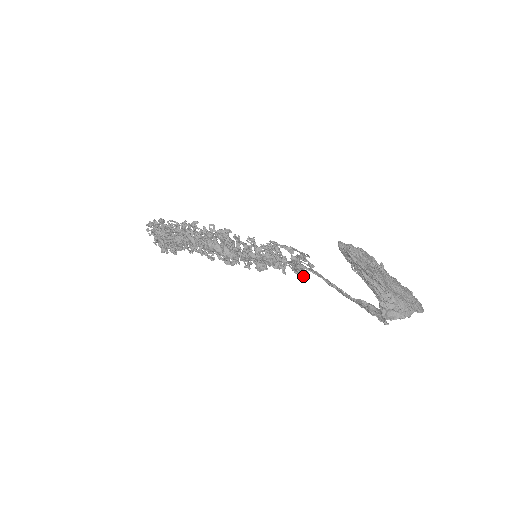
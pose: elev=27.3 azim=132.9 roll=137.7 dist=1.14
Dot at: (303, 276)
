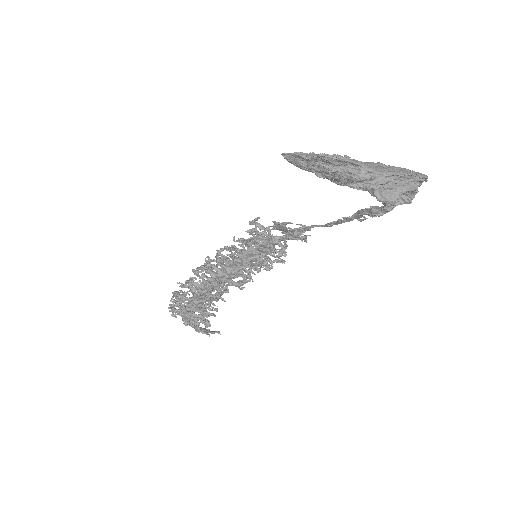
Dot at: (305, 241)
